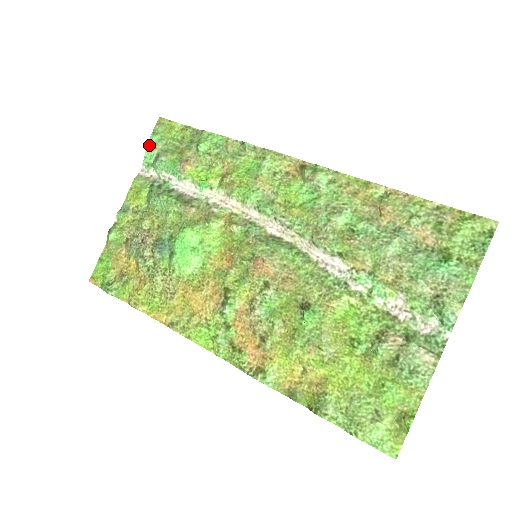
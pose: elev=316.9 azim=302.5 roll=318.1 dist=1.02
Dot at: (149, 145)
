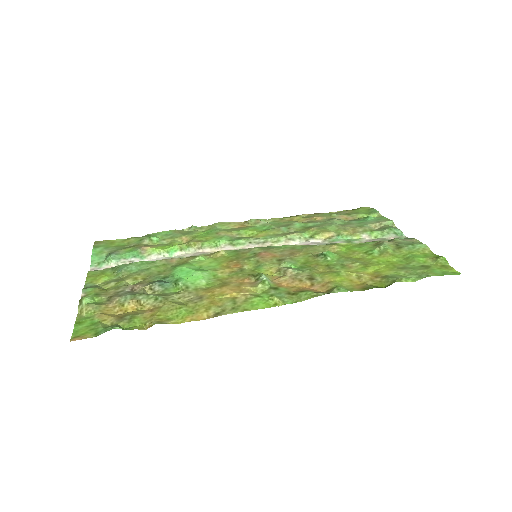
Dot at: (94, 253)
